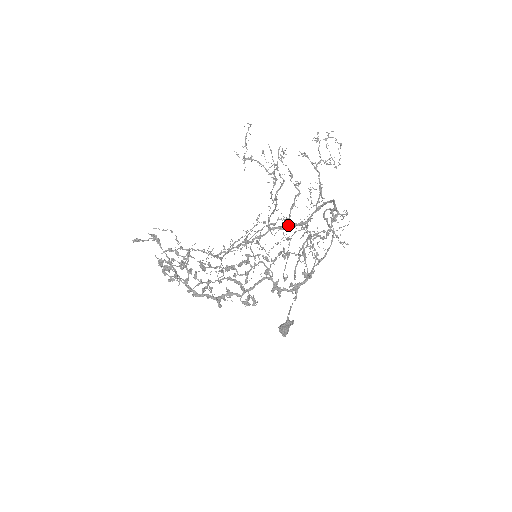
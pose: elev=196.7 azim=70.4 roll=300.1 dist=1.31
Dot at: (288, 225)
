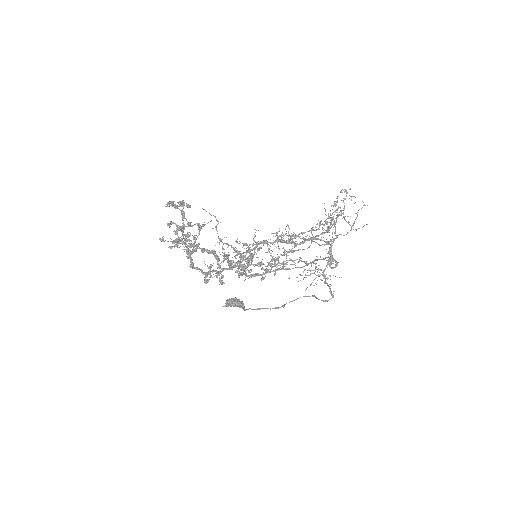
Dot at: (289, 242)
